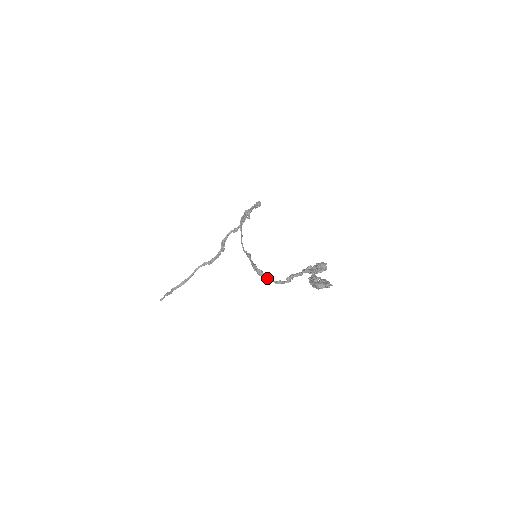
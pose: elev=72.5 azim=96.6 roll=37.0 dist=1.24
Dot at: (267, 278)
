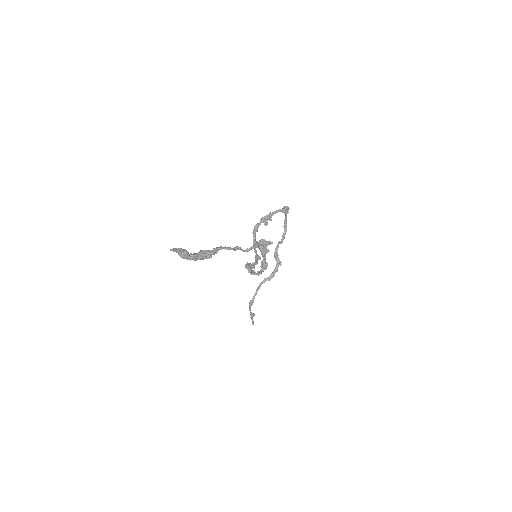
Dot at: (251, 272)
